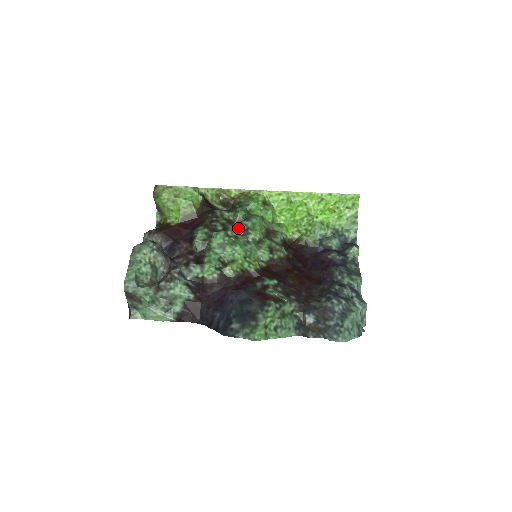
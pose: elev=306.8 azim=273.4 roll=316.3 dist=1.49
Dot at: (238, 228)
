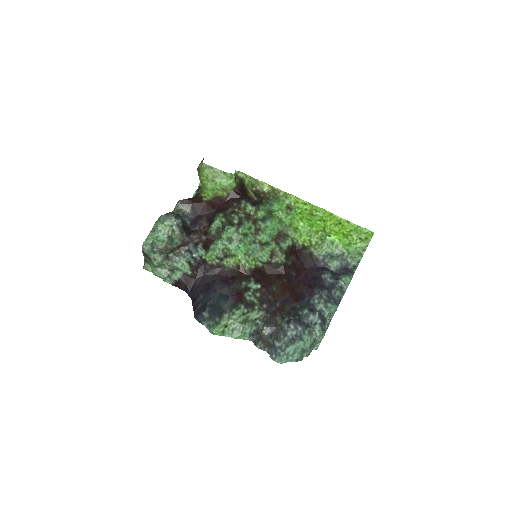
Dot at: (252, 225)
